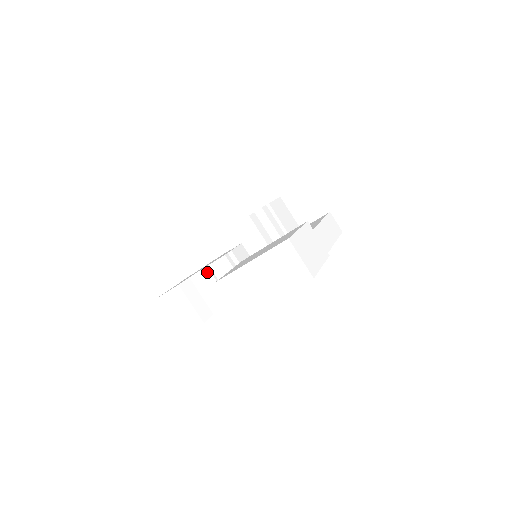
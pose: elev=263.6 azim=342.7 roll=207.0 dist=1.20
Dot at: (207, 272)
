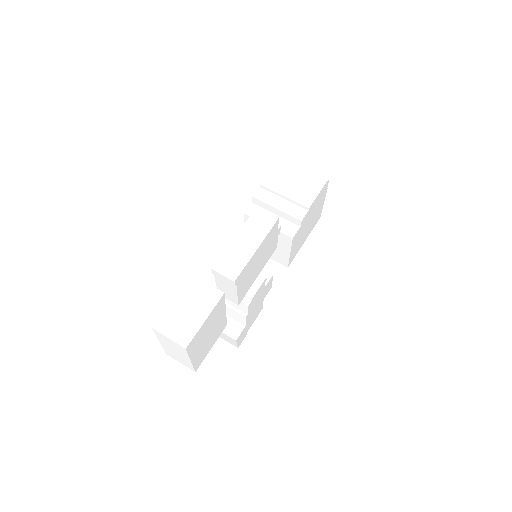
Dot at: occluded
